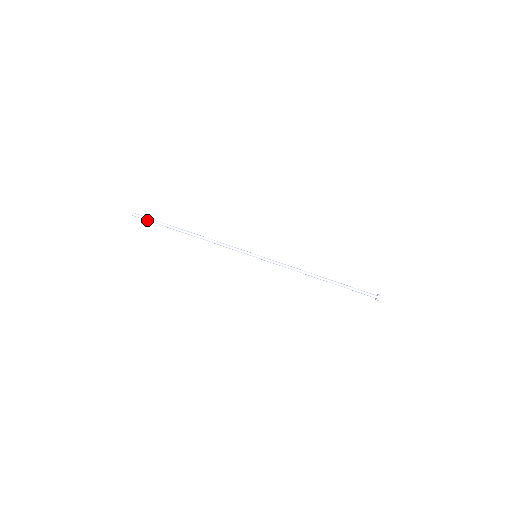
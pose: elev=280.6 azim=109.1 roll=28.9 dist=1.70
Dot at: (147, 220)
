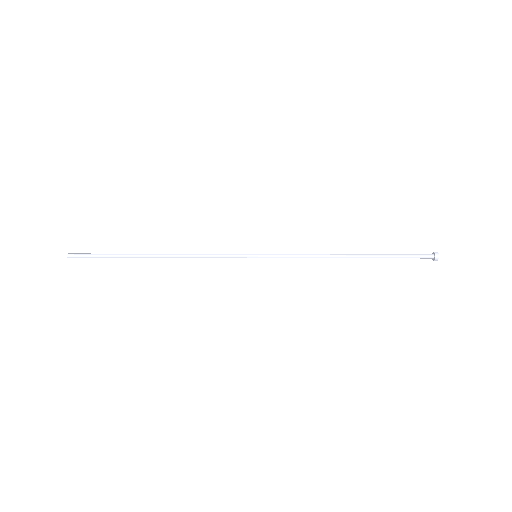
Dot at: (91, 257)
